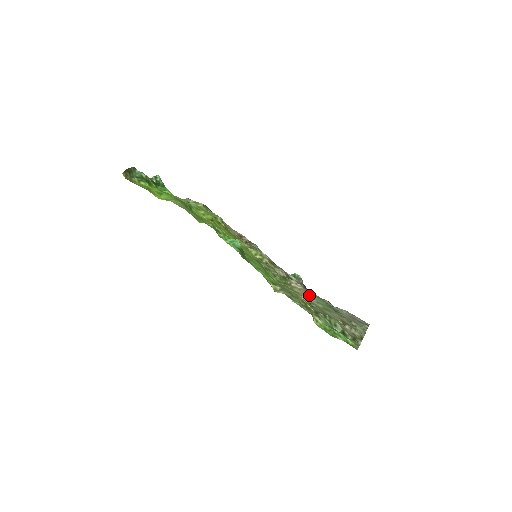
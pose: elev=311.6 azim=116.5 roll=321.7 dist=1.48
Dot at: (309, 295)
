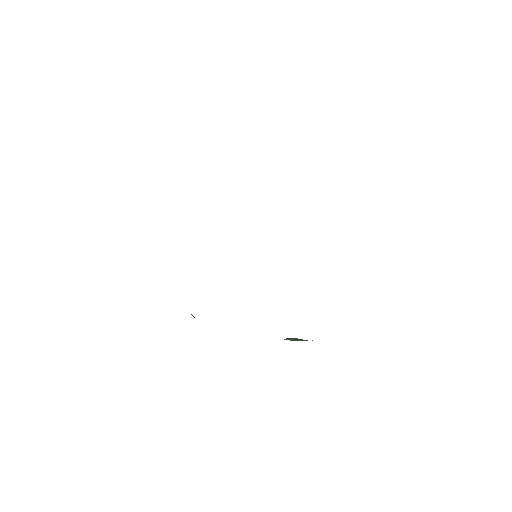
Dot at: occluded
